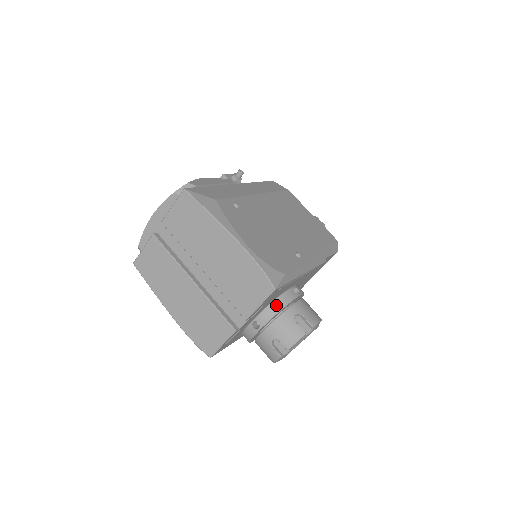
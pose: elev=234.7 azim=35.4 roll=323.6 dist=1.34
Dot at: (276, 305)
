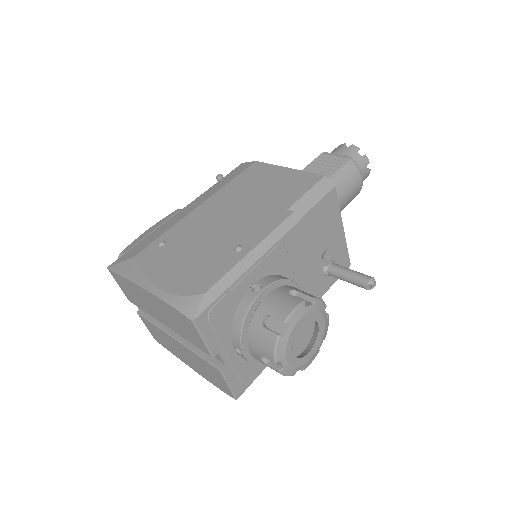
Dot at: (237, 321)
